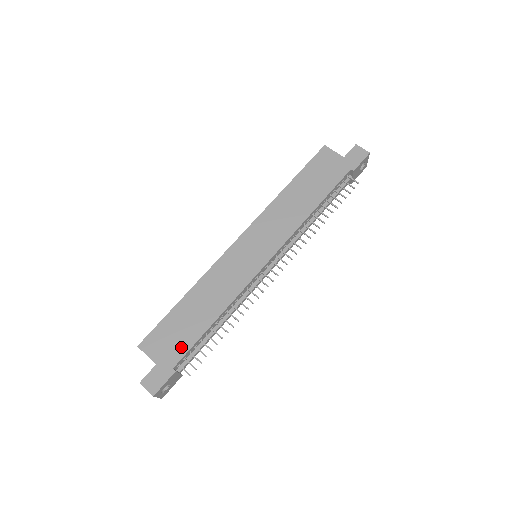
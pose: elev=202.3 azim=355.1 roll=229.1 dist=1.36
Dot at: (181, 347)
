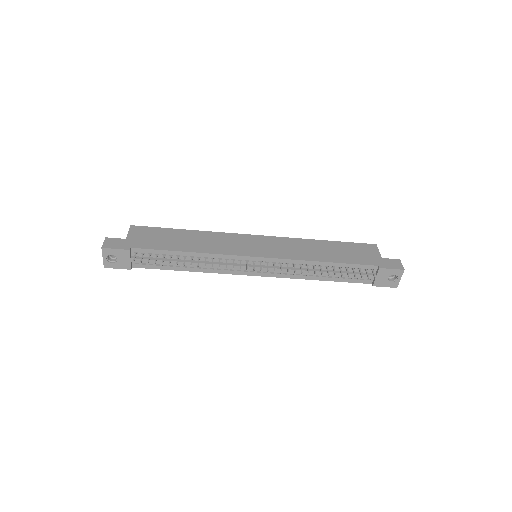
Dot at: (150, 244)
